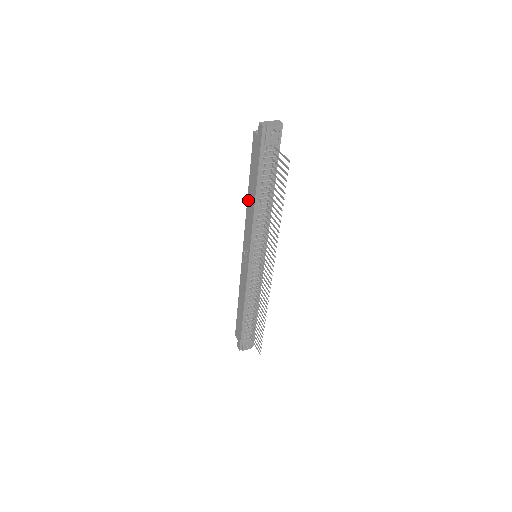
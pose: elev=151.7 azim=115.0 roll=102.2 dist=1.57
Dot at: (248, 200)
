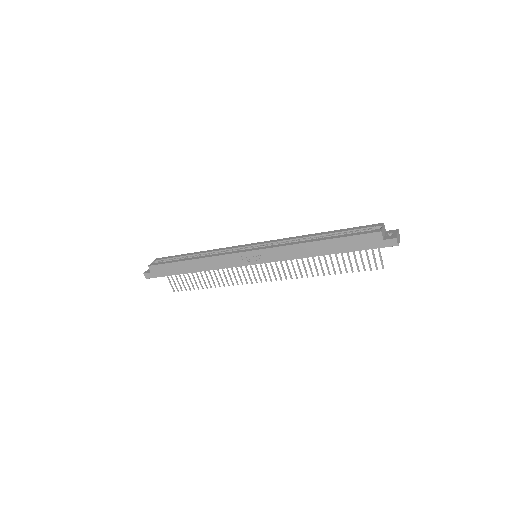
Dot at: (309, 244)
